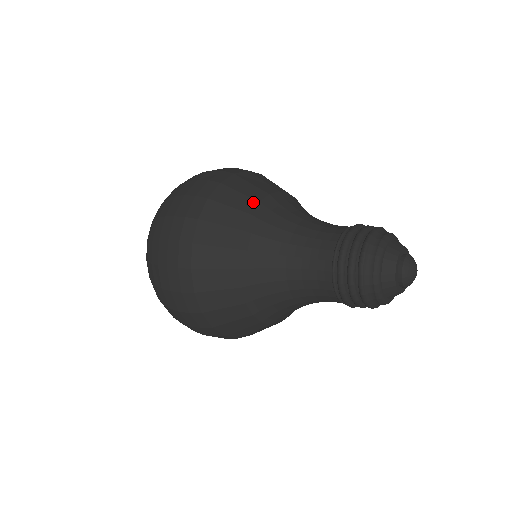
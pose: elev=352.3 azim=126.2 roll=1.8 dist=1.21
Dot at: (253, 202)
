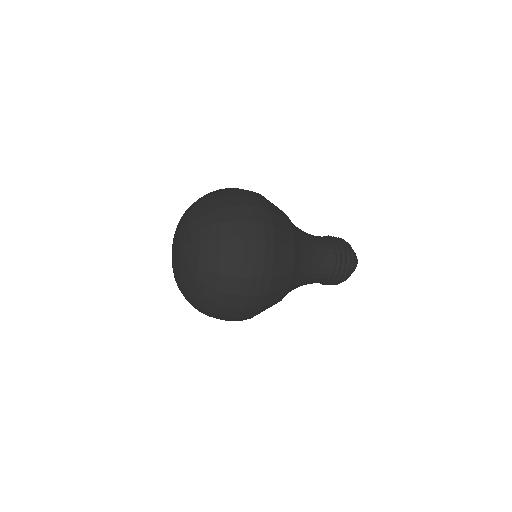
Dot at: (282, 211)
